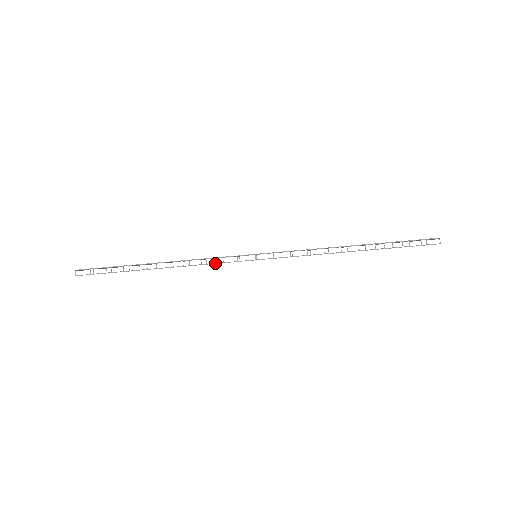
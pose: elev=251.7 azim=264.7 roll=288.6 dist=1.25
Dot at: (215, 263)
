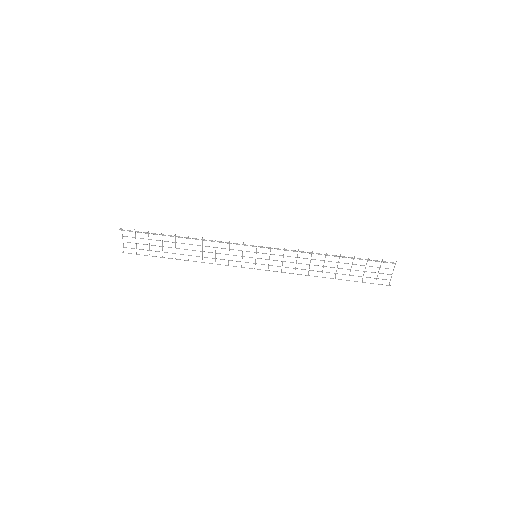
Dot at: (226, 242)
